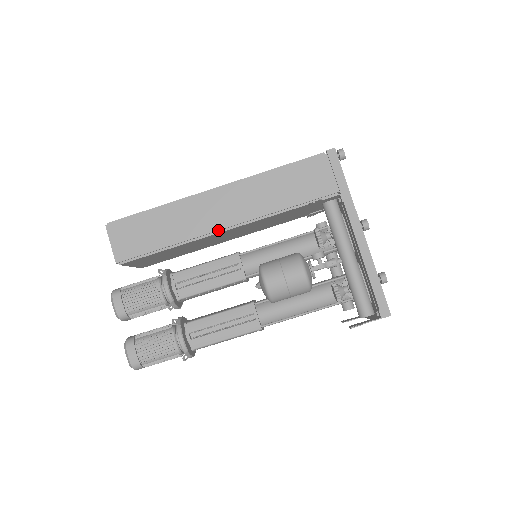
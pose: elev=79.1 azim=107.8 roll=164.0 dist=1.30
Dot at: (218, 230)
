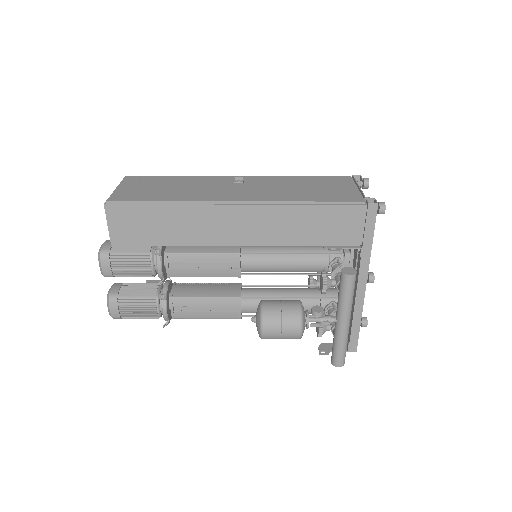
Dot at: (228, 244)
